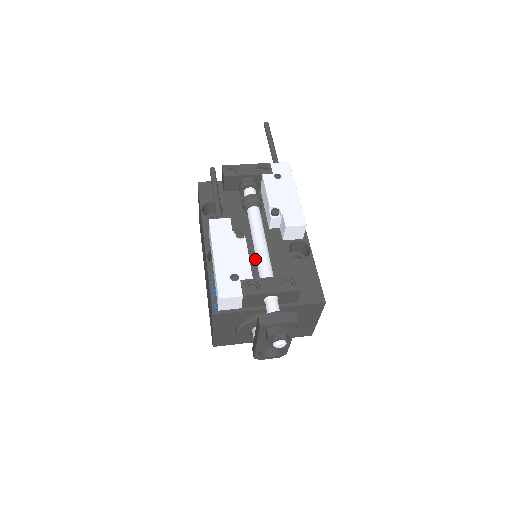
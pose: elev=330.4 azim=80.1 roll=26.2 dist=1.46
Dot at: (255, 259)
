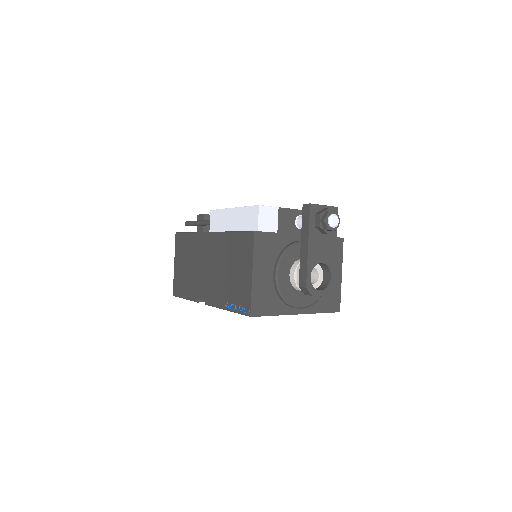
Dot at: occluded
